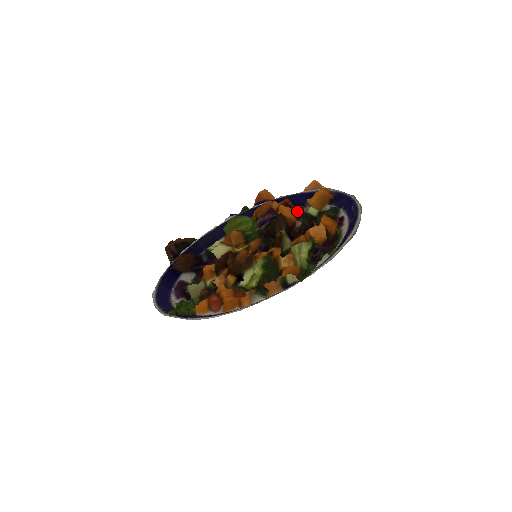
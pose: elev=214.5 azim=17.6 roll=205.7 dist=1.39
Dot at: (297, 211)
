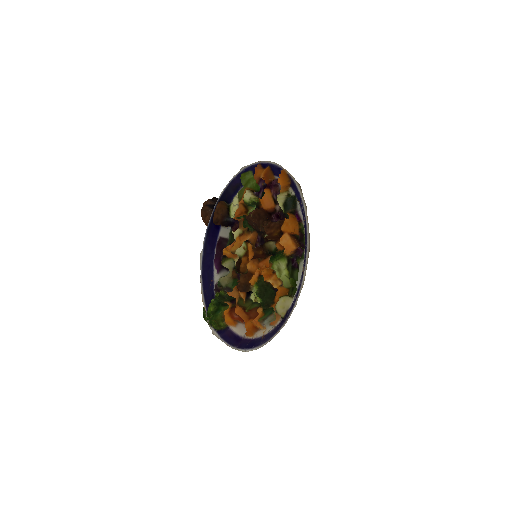
Dot at: (273, 197)
